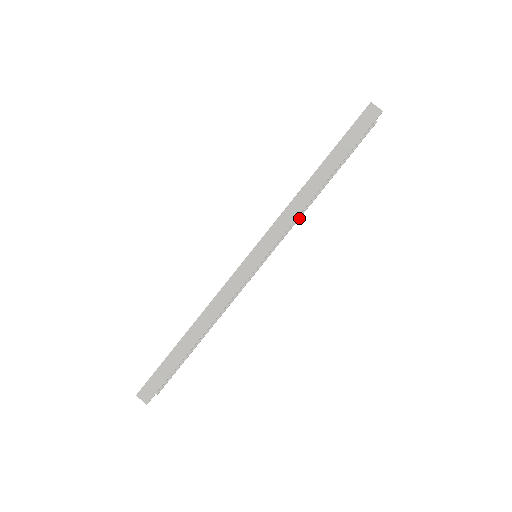
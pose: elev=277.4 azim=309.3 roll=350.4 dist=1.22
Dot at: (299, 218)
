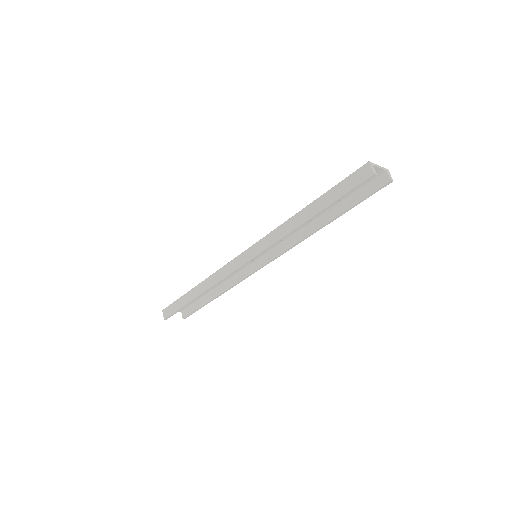
Dot at: (301, 241)
